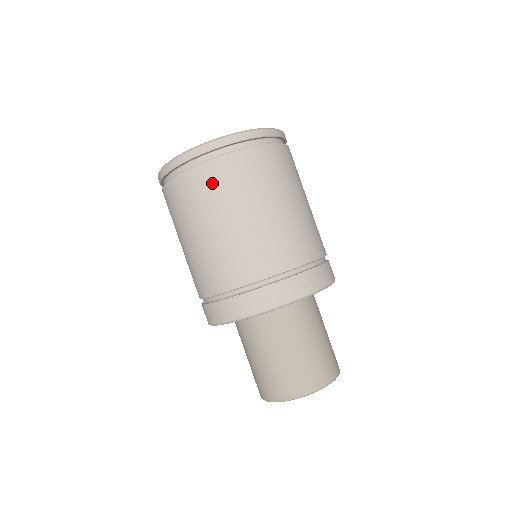
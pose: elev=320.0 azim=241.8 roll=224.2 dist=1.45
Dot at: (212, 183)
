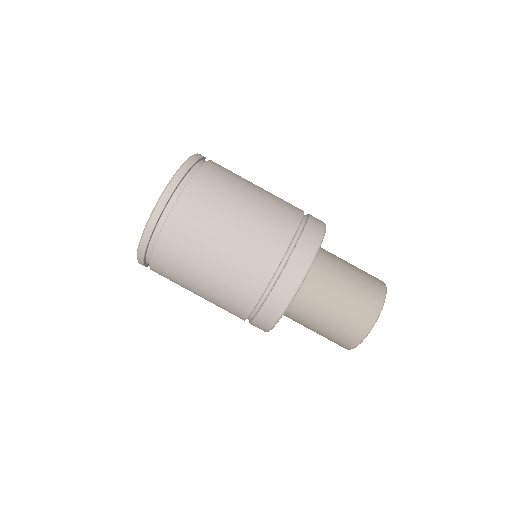
Dot at: (174, 252)
